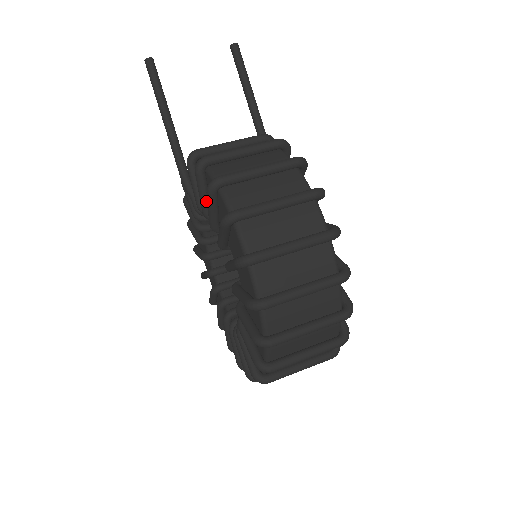
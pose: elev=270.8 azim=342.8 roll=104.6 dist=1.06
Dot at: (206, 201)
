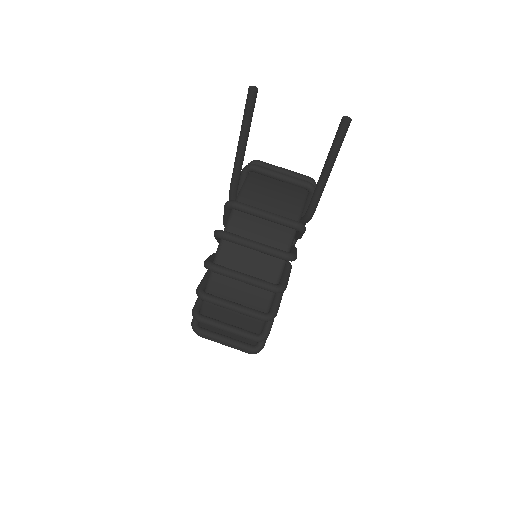
Dot at: (218, 241)
